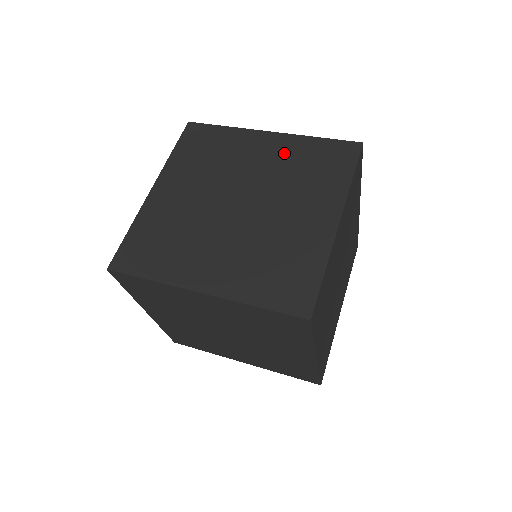
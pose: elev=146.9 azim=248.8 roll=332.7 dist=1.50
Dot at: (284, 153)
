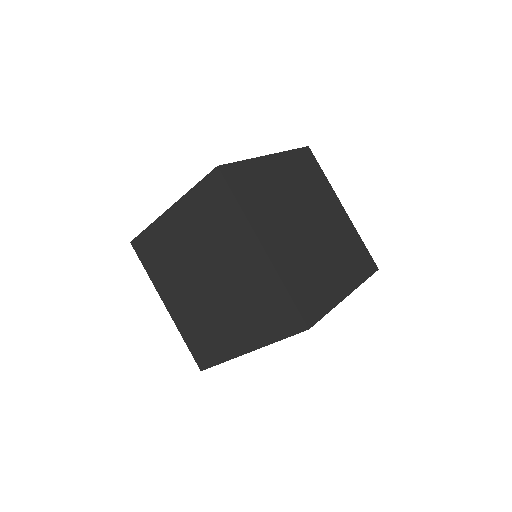
Dot at: (257, 276)
